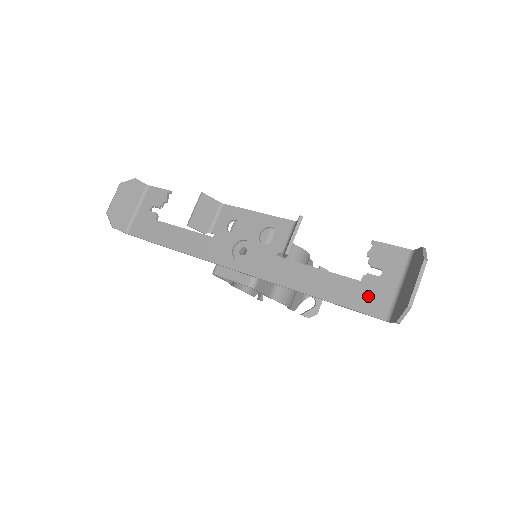
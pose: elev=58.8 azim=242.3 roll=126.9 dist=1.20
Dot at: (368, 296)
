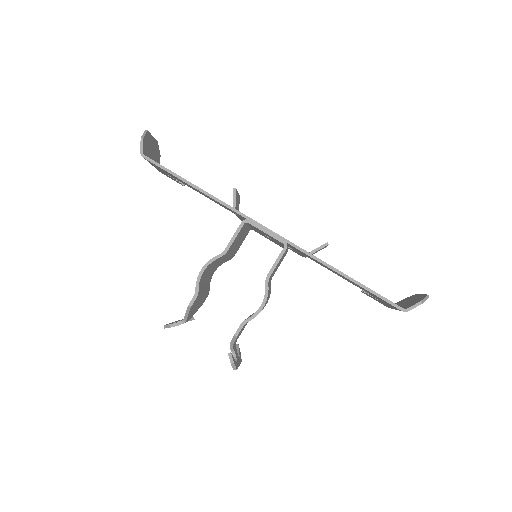
Dot at: occluded
